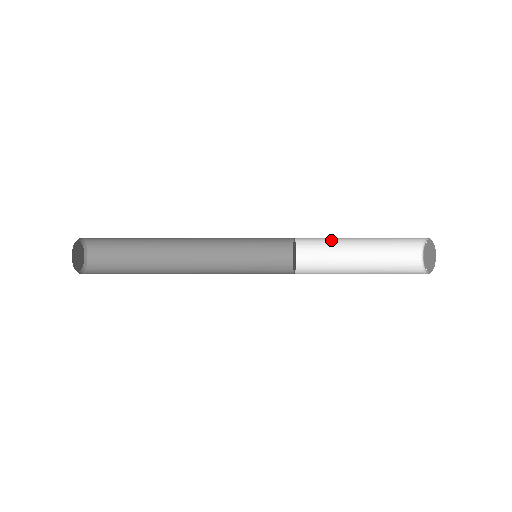
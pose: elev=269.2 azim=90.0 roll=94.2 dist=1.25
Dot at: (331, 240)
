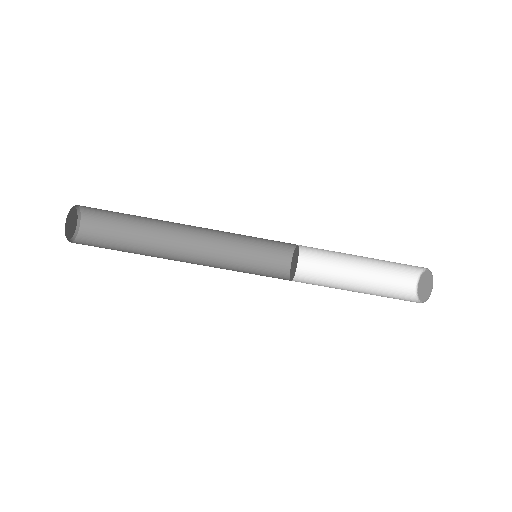
Dot at: (329, 261)
